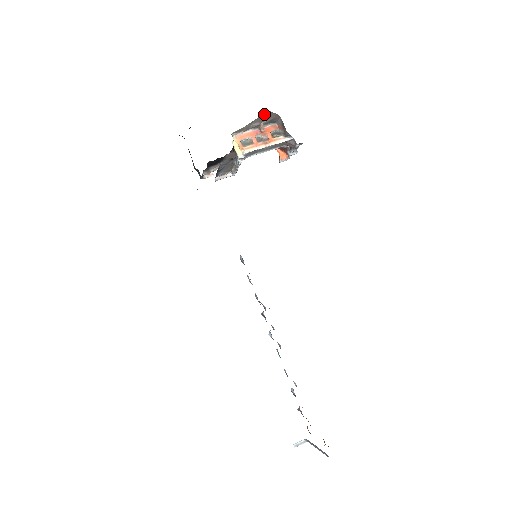
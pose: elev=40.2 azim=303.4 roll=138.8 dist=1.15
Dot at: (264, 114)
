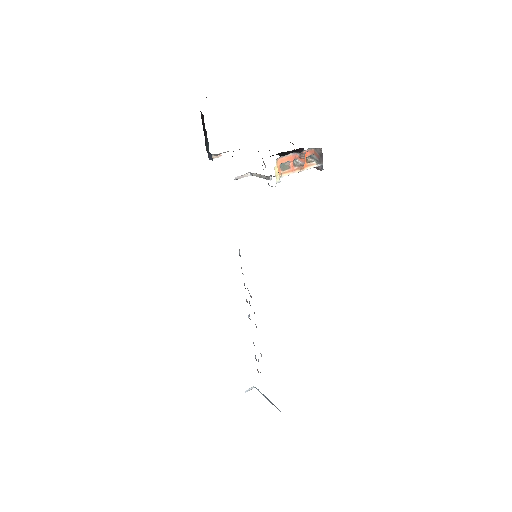
Dot at: occluded
